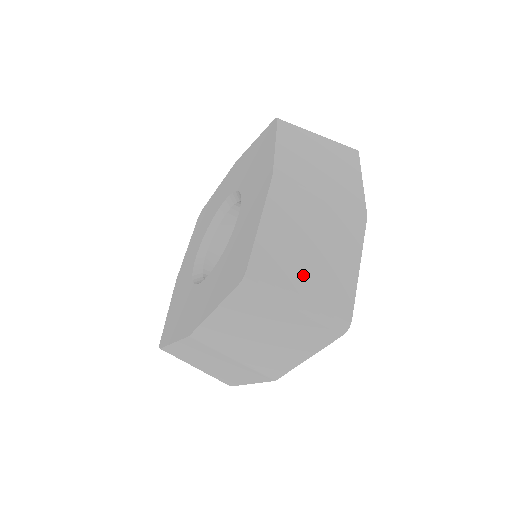
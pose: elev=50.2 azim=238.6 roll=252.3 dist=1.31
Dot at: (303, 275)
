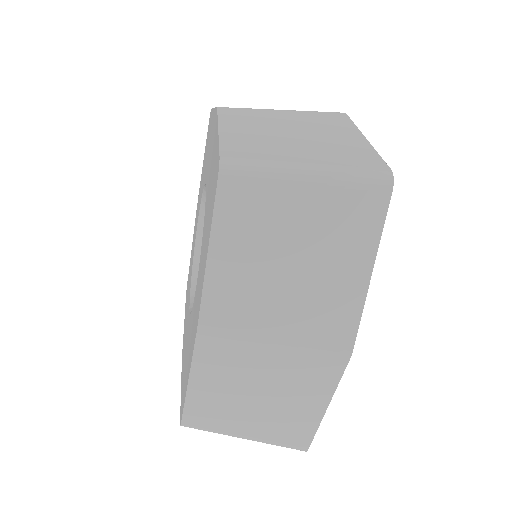
Dot at: (298, 151)
